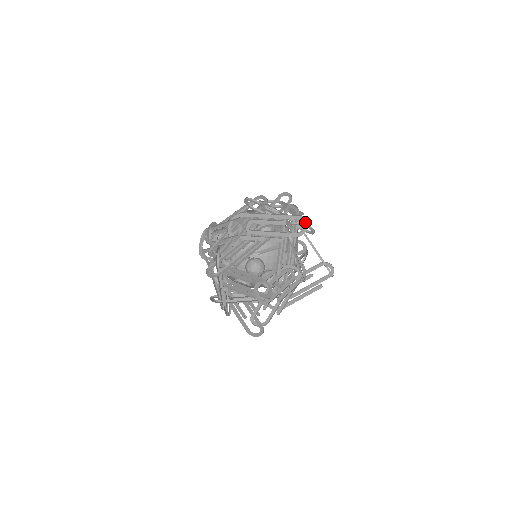
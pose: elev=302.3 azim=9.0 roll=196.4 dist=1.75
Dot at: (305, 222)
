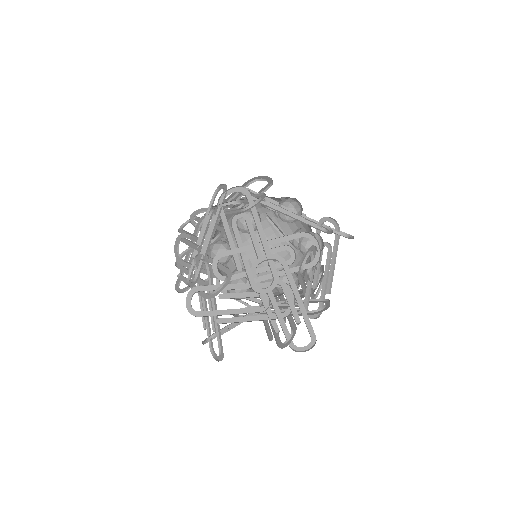
Dot at: (311, 345)
